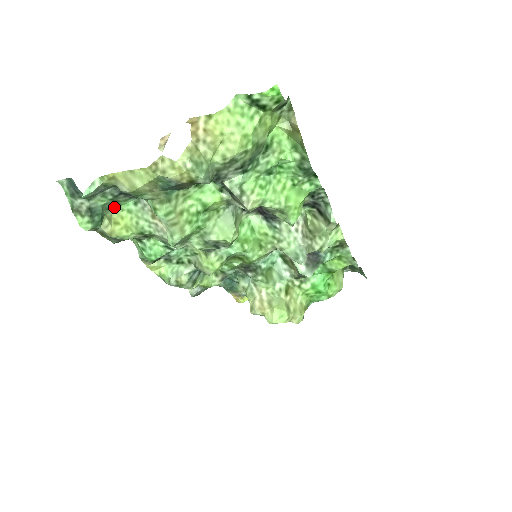
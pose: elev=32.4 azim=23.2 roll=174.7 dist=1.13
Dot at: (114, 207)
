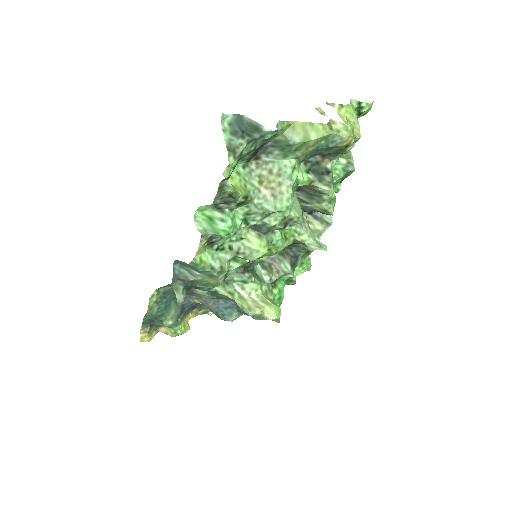
Dot at: occluded
